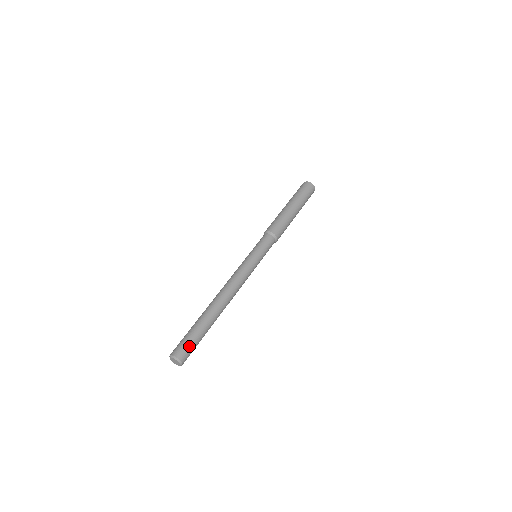
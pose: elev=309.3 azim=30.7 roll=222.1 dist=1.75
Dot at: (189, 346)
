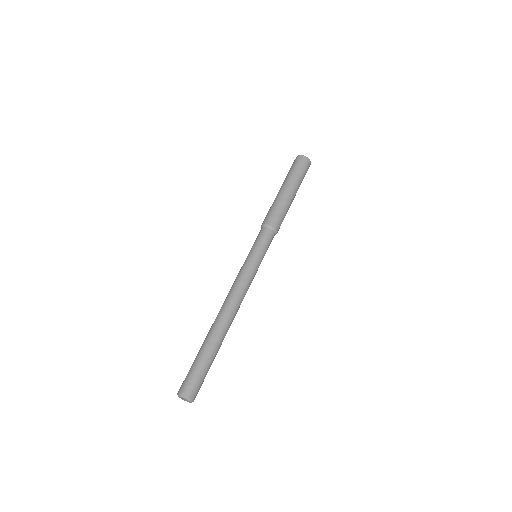
Dot at: (191, 377)
